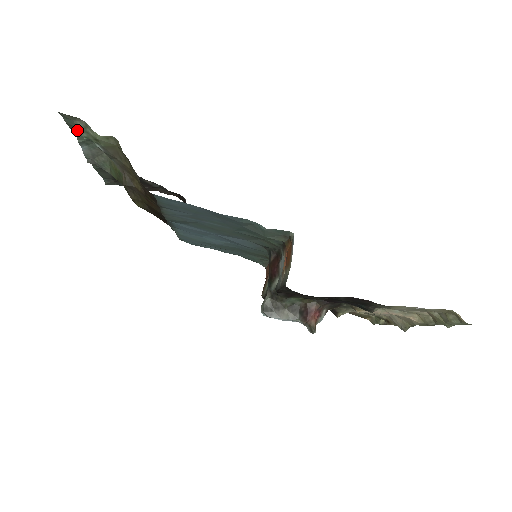
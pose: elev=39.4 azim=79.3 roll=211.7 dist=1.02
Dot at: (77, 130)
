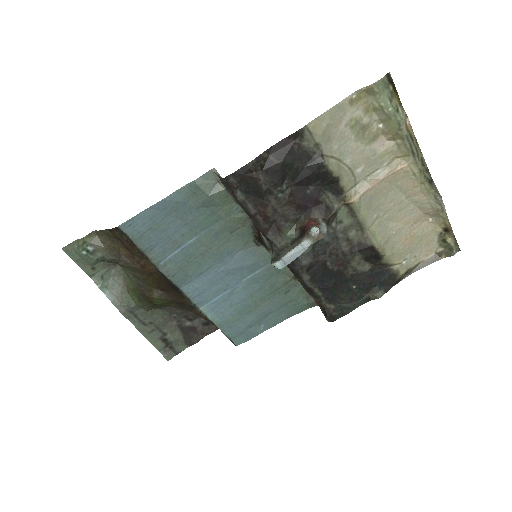
Dot at: (87, 269)
